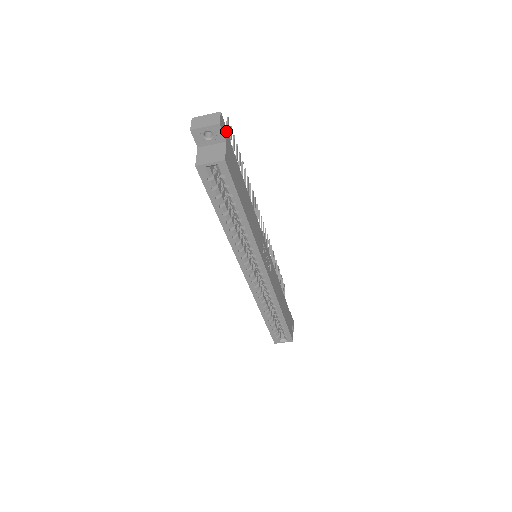
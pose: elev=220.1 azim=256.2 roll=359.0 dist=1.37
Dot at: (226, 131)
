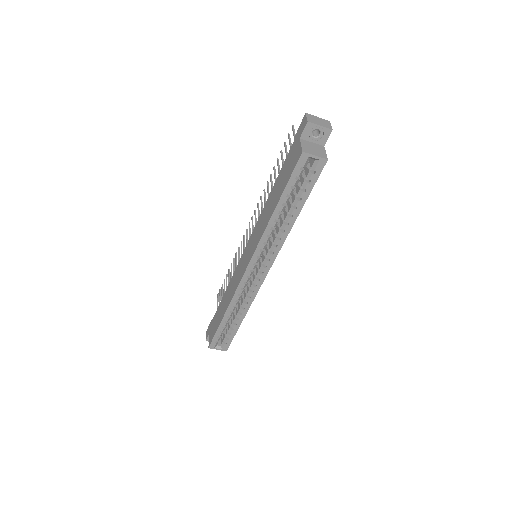
Dot at: occluded
